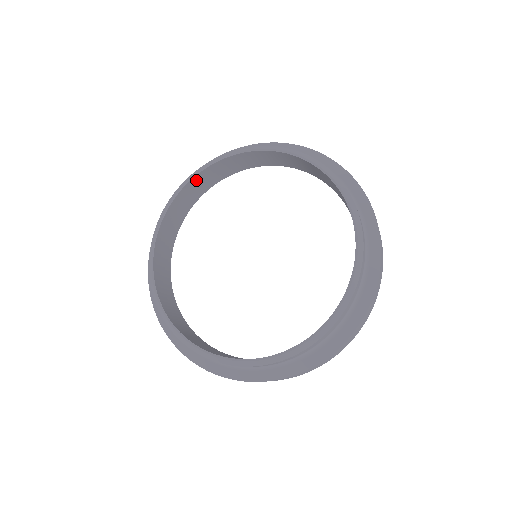
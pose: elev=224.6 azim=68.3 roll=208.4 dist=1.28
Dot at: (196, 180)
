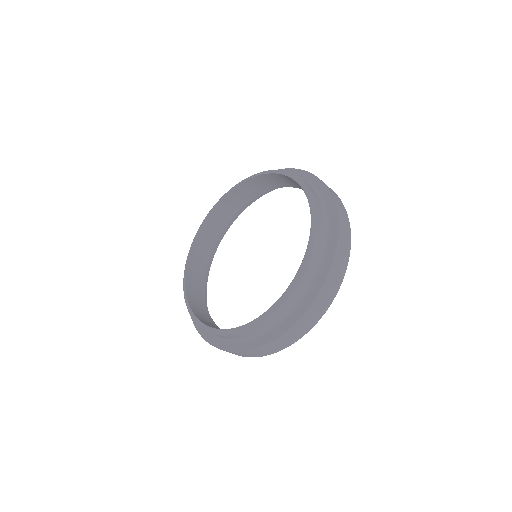
Dot at: (235, 192)
